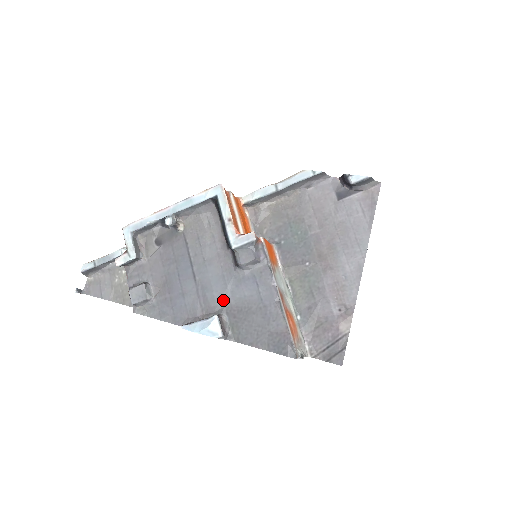
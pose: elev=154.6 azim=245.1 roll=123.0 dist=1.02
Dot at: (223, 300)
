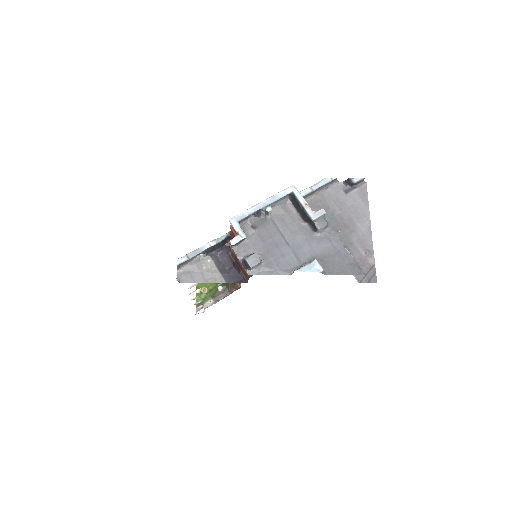
Dot at: (312, 253)
